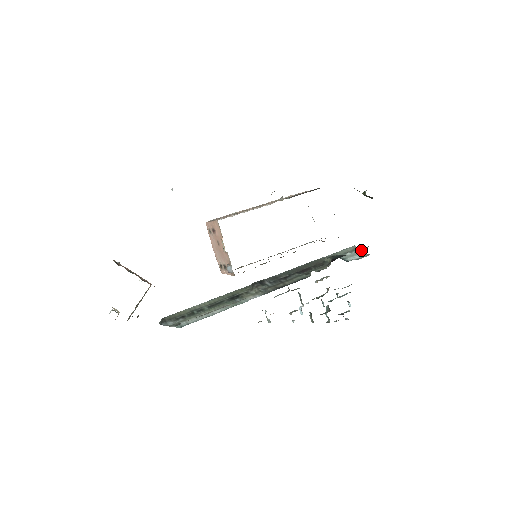
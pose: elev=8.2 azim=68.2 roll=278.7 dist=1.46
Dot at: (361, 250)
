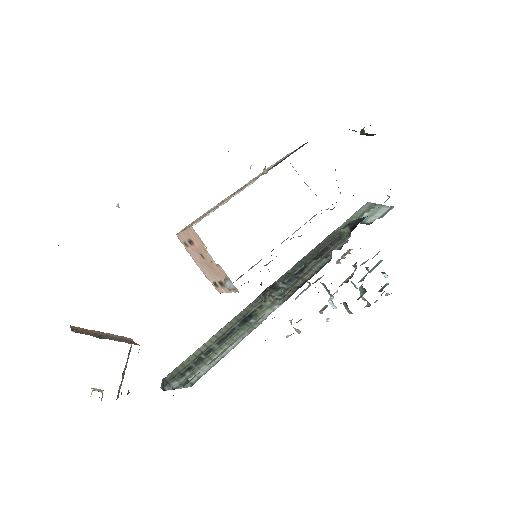
Dot at: (379, 204)
